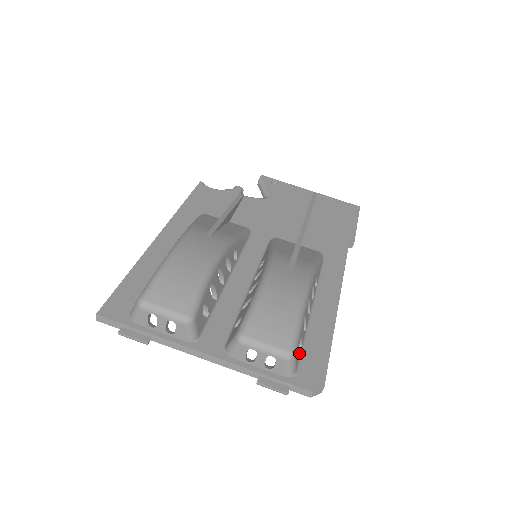
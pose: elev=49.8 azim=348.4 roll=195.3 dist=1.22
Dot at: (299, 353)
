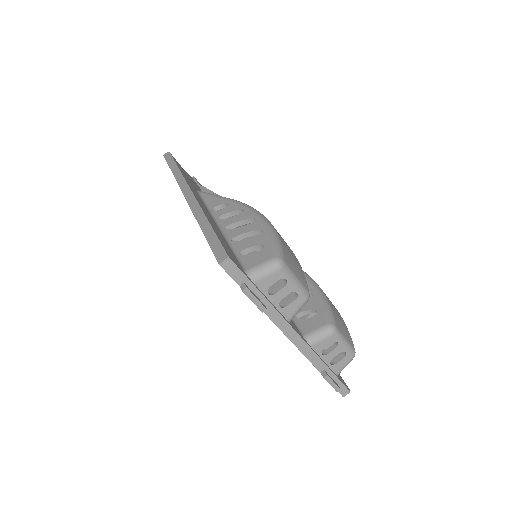
Dot at: occluded
